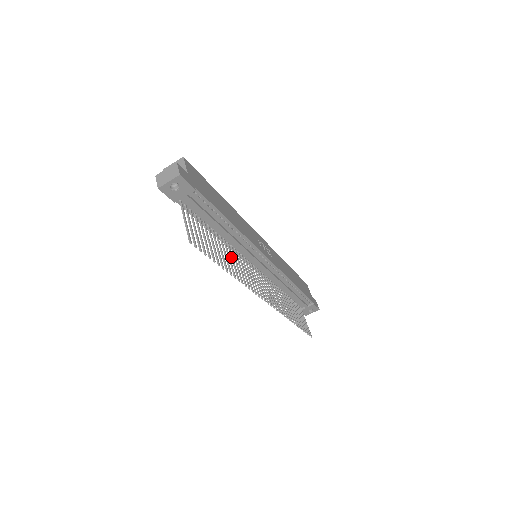
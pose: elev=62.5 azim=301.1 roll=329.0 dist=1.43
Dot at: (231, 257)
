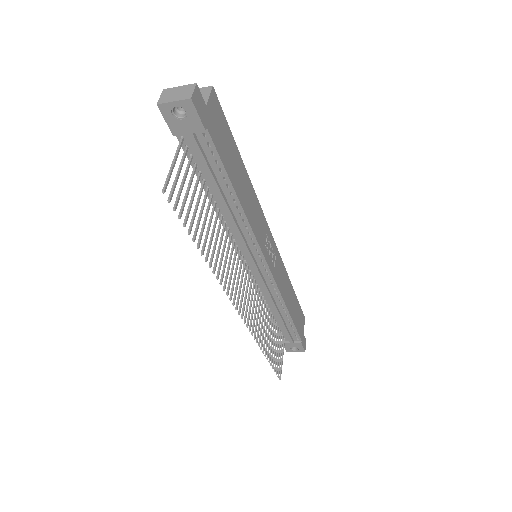
Dot at: (220, 240)
